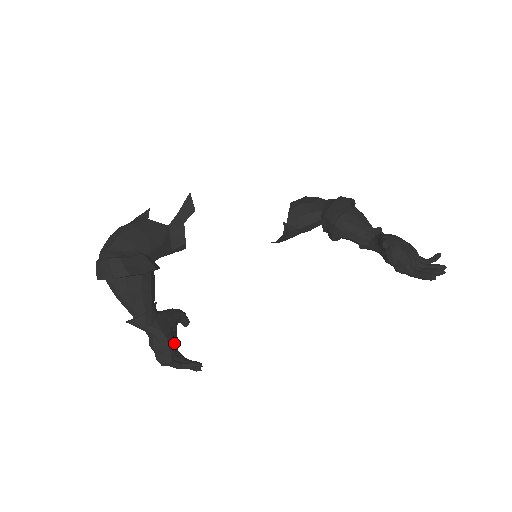
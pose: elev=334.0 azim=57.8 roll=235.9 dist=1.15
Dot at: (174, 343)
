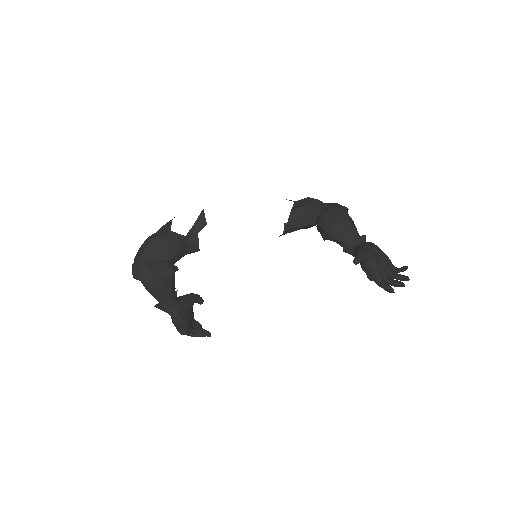
Dot at: (190, 320)
